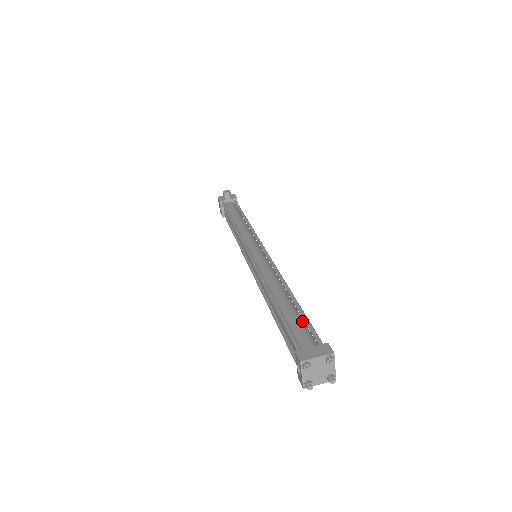
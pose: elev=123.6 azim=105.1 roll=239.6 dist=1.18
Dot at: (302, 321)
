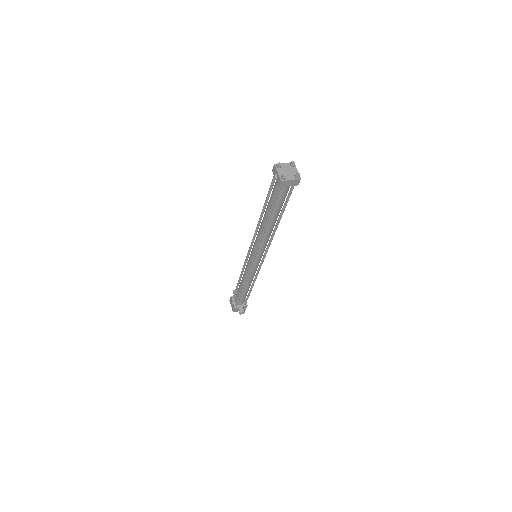
Dot at: occluded
